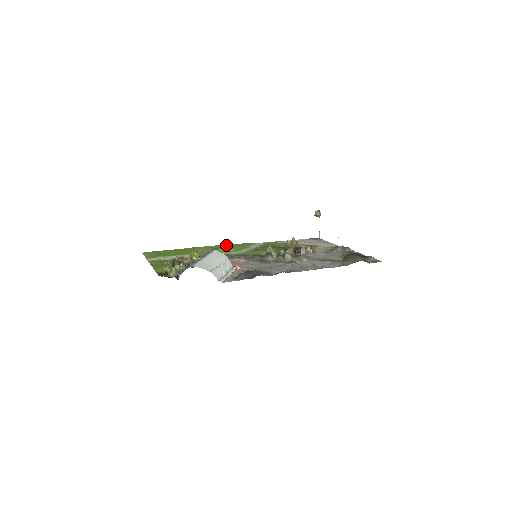
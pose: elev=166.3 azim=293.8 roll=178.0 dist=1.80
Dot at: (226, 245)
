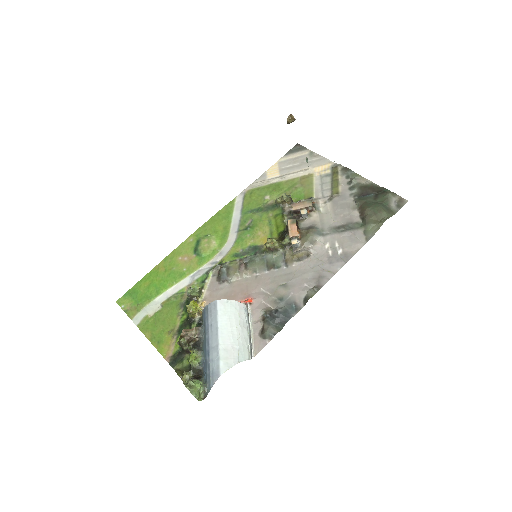
Dot at: (202, 230)
